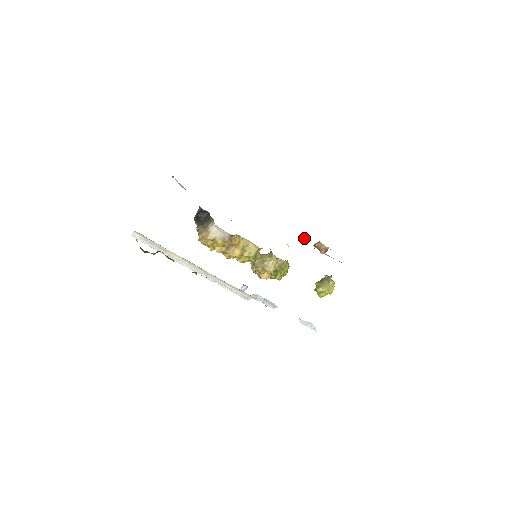
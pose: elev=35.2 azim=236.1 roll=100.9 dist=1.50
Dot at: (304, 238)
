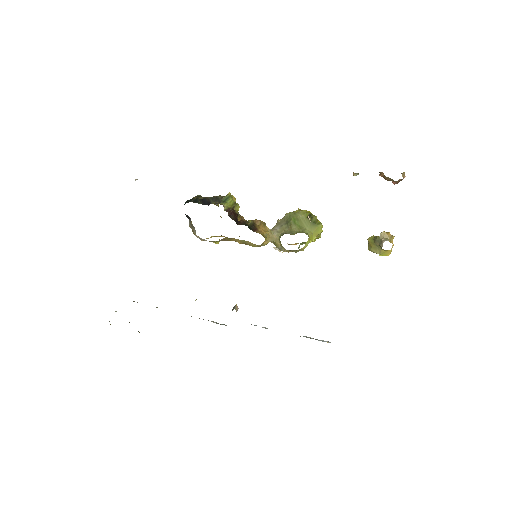
Dot at: (354, 175)
